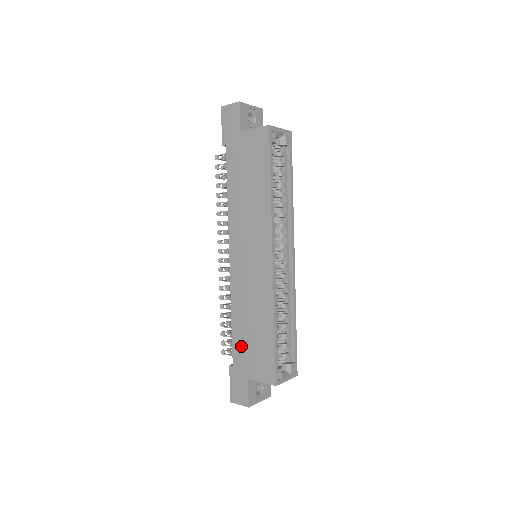
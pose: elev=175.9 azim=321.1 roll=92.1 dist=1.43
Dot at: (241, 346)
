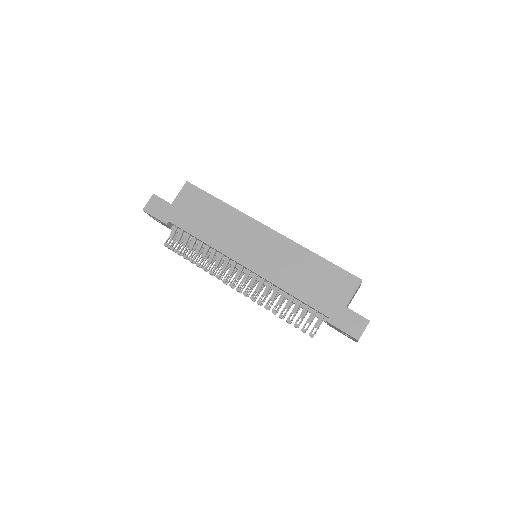
Dot at: (317, 297)
